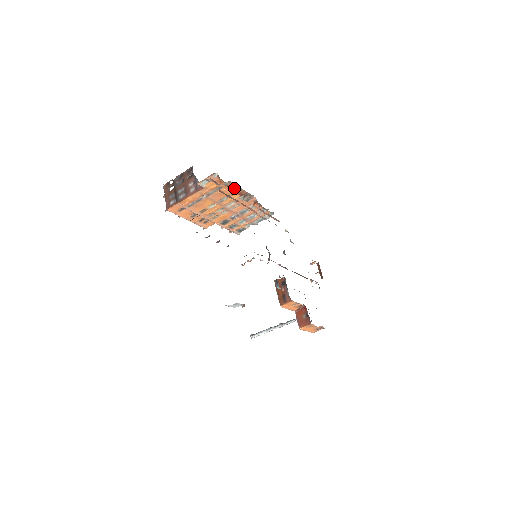
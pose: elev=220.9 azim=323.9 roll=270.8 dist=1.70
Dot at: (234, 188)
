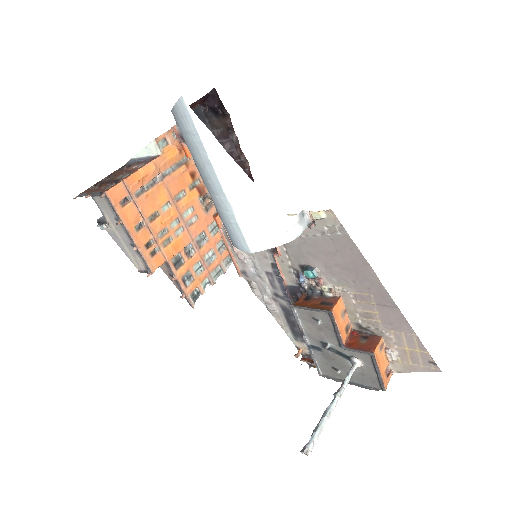
Dot at: (193, 174)
